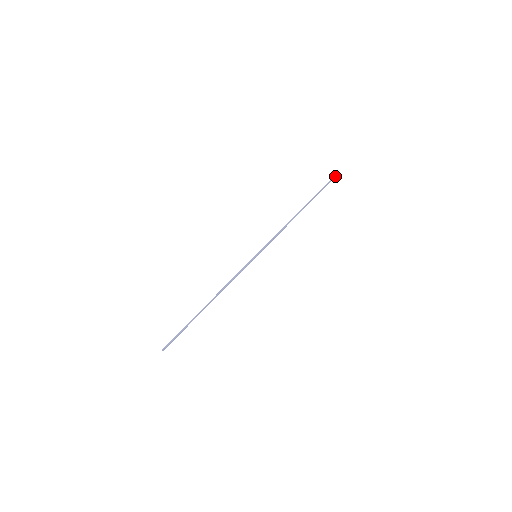
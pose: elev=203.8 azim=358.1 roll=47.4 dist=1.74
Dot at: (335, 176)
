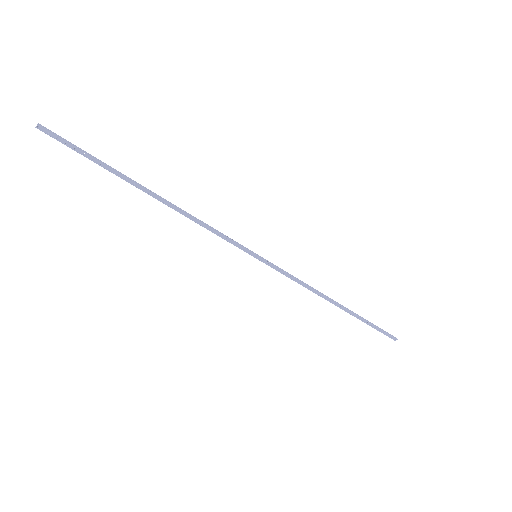
Dot at: (395, 338)
